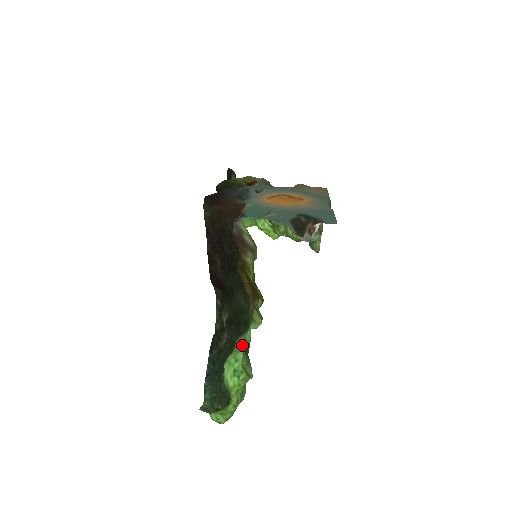
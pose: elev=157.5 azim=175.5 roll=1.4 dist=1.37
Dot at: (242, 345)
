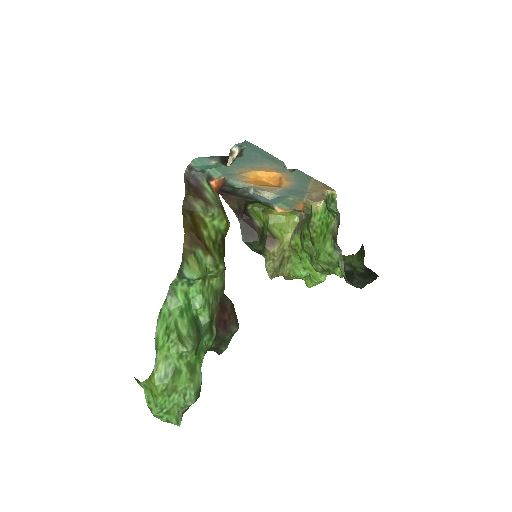
Dot at: (180, 299)
